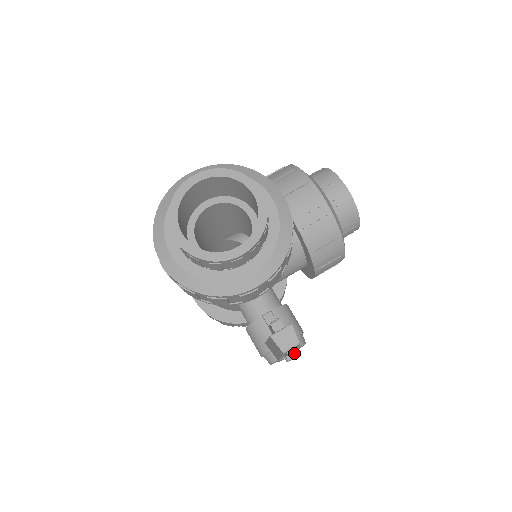
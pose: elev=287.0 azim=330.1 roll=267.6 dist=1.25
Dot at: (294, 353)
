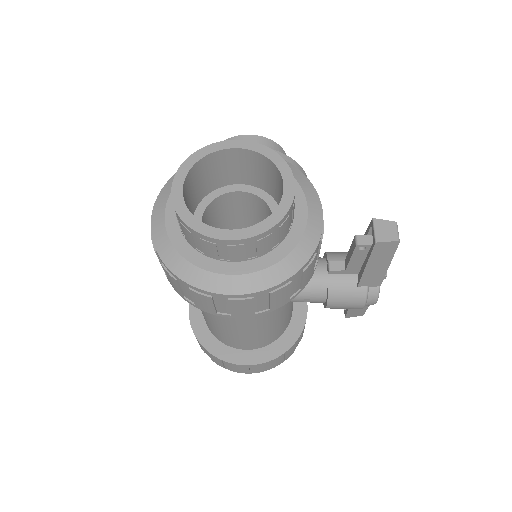
Dot at: occluded
